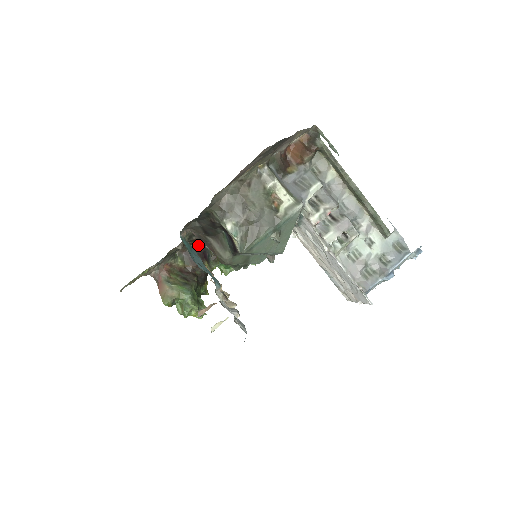
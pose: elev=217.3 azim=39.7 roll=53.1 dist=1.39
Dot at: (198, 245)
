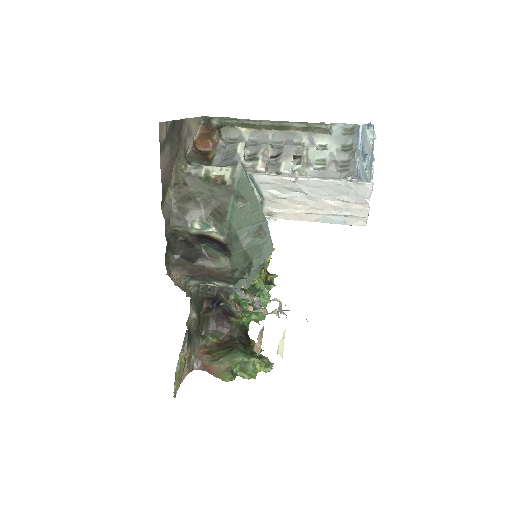
Dot at: (214, 312)
